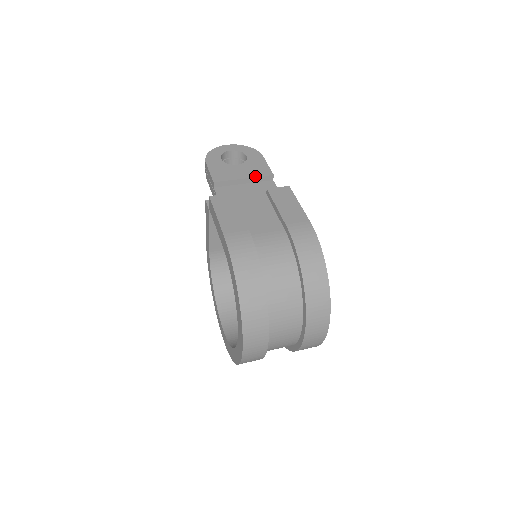
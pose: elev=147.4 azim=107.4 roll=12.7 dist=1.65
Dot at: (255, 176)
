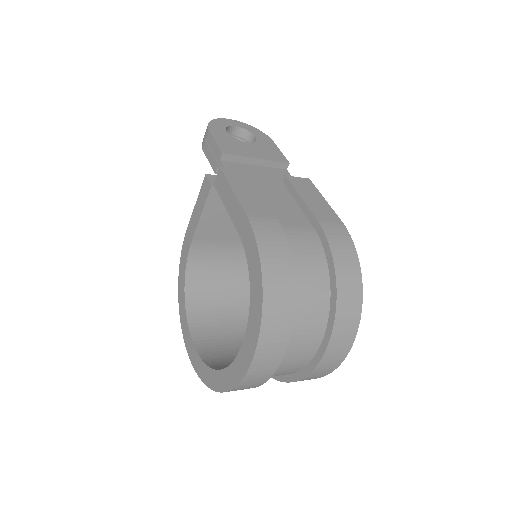
Dot at: (269, 159)
